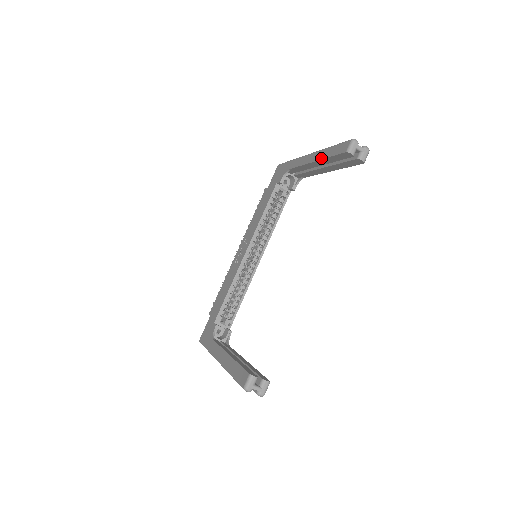
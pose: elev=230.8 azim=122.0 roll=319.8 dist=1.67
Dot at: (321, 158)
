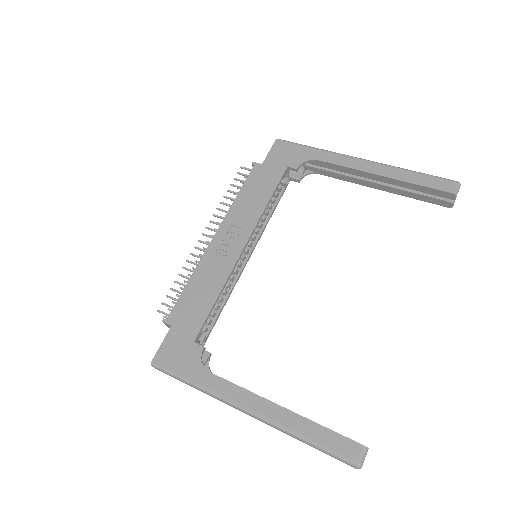
Dot at: (398, 178)
